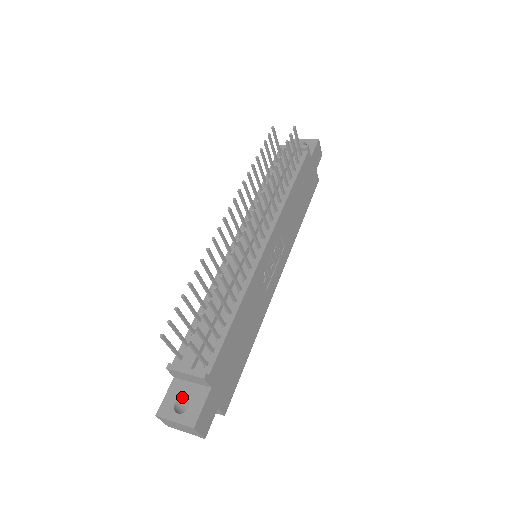
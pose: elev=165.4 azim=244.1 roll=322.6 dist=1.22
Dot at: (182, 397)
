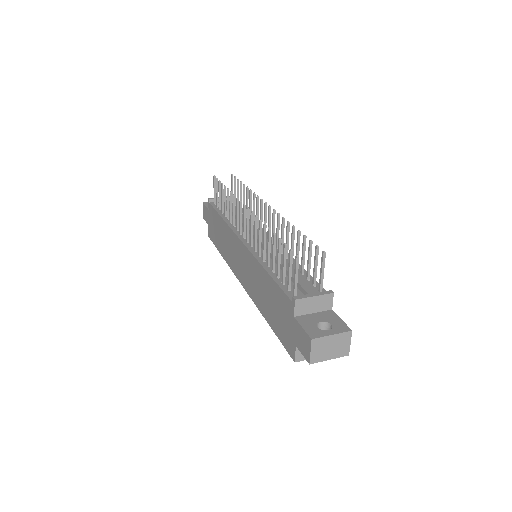
Dot at: (318, 322)
